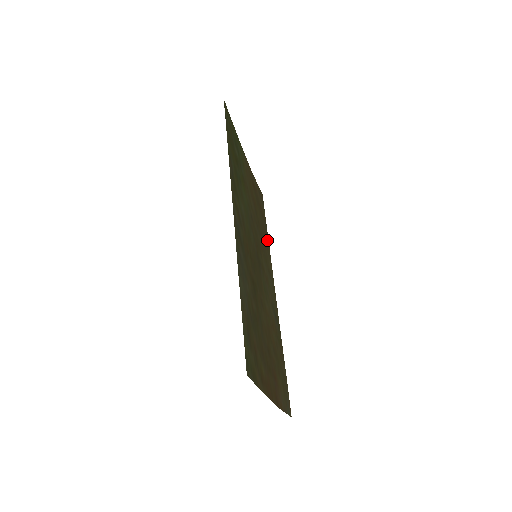
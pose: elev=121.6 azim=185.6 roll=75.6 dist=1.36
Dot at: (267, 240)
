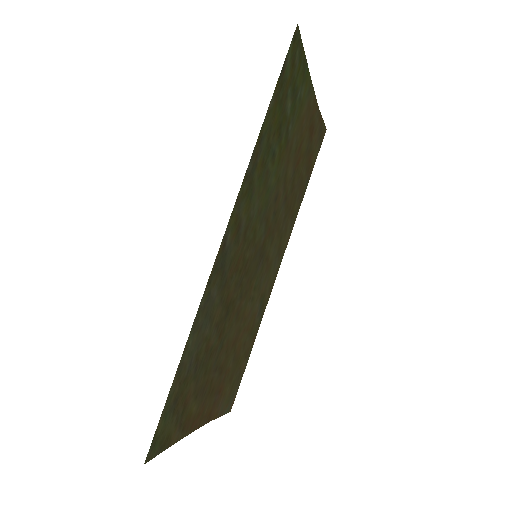
Dot at: (299, 202)
